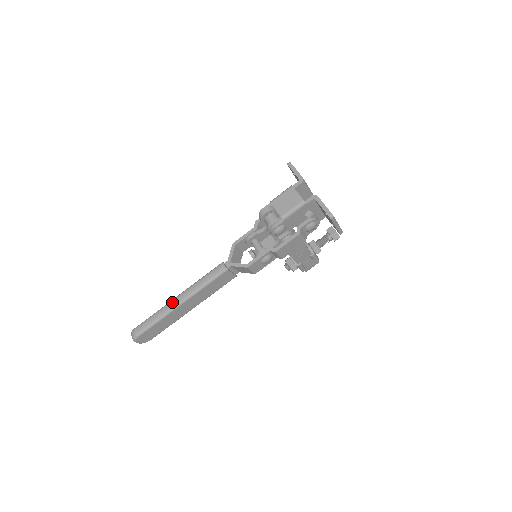
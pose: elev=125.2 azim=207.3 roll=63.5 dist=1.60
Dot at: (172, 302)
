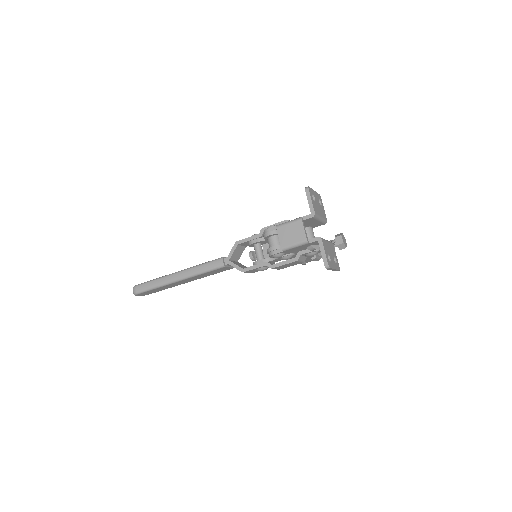
Dot at: (171, 276)
